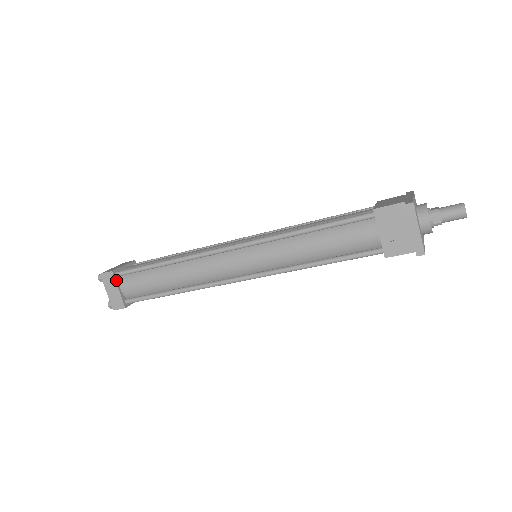
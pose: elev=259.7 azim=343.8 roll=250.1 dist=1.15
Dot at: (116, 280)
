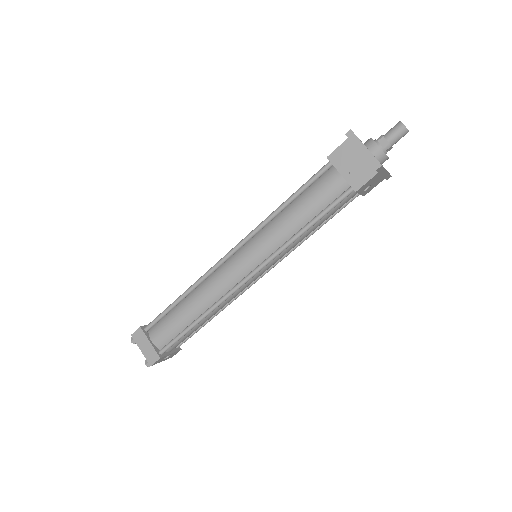
Dot at: (146, 334)
